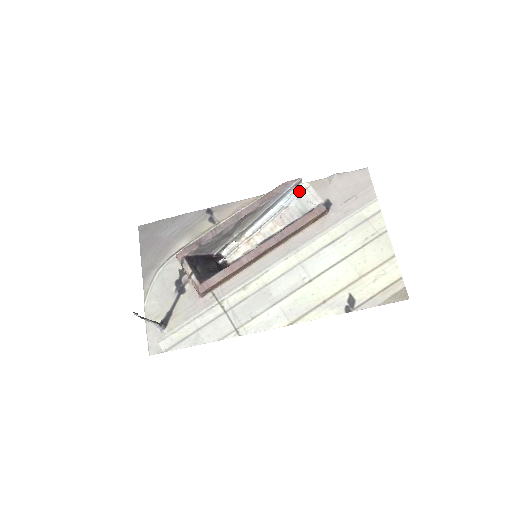
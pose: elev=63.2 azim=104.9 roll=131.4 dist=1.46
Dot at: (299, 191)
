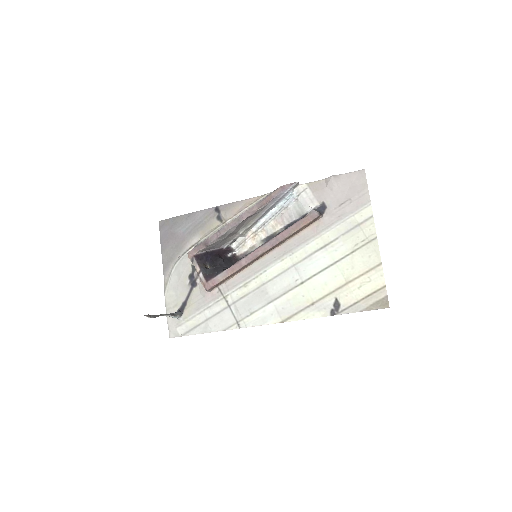
Dot at: (297, 193)
